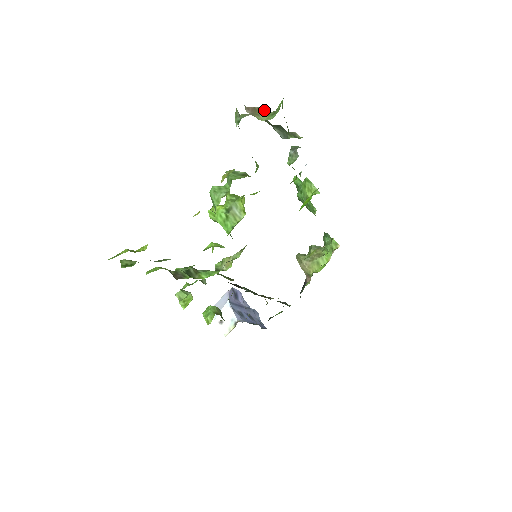
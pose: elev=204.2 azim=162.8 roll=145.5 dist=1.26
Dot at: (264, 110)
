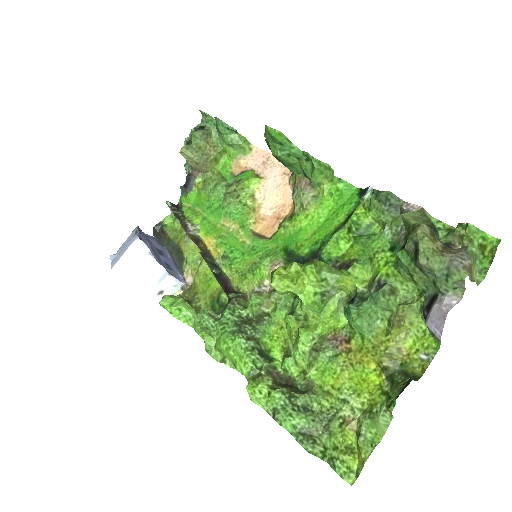
Dot at: (473, 261)
